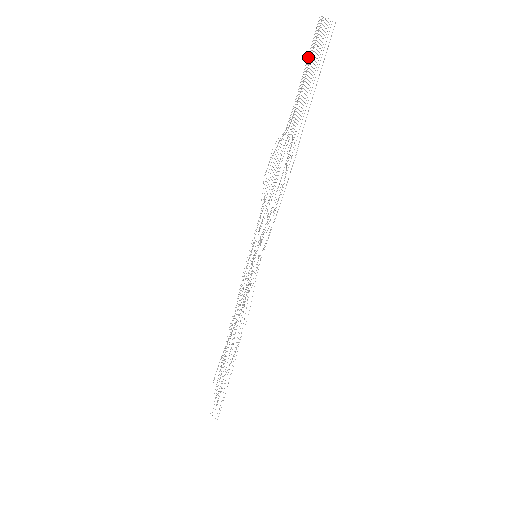
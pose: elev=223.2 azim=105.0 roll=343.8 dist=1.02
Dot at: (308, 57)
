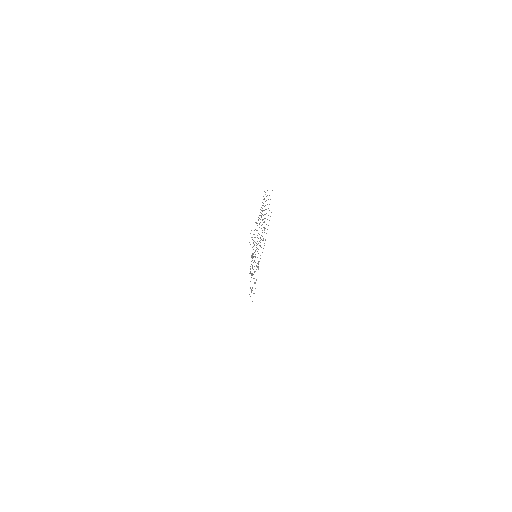
Dot at: occluded
